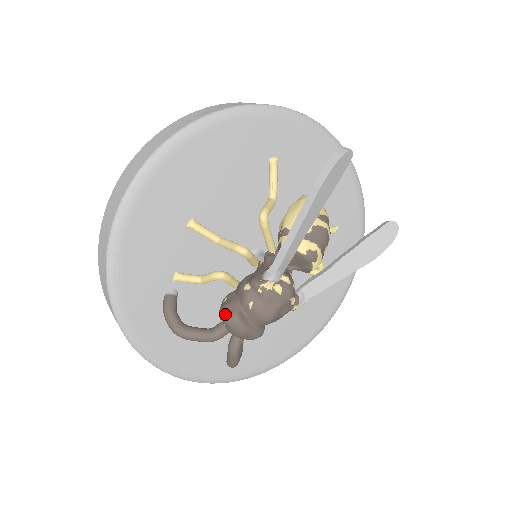
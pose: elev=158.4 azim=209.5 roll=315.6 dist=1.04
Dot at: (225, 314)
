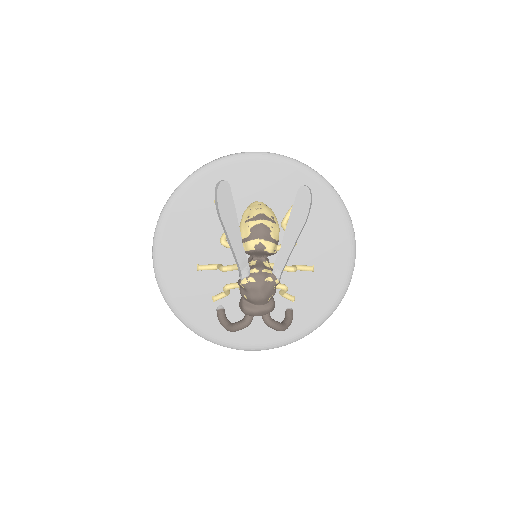
Dot at: (240, 308)
